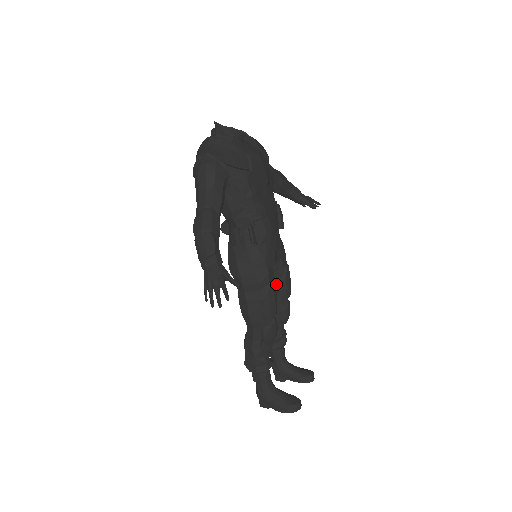
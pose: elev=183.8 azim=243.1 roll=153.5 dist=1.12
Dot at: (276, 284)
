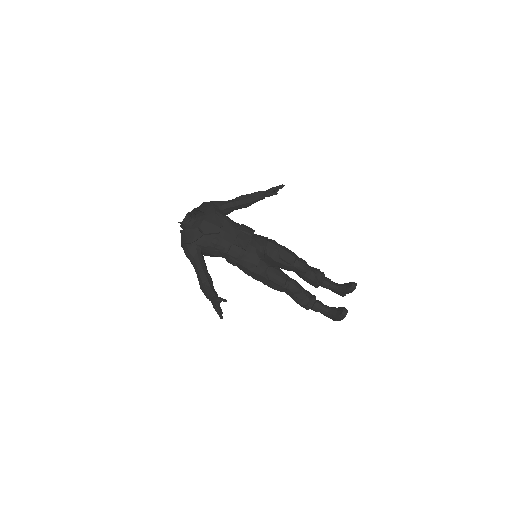
Dot at: (279, 261)
